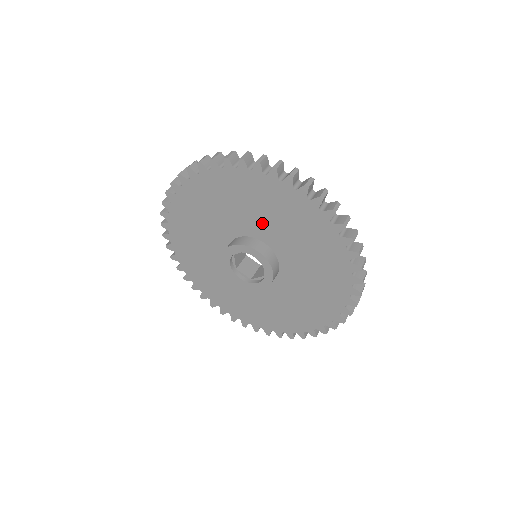
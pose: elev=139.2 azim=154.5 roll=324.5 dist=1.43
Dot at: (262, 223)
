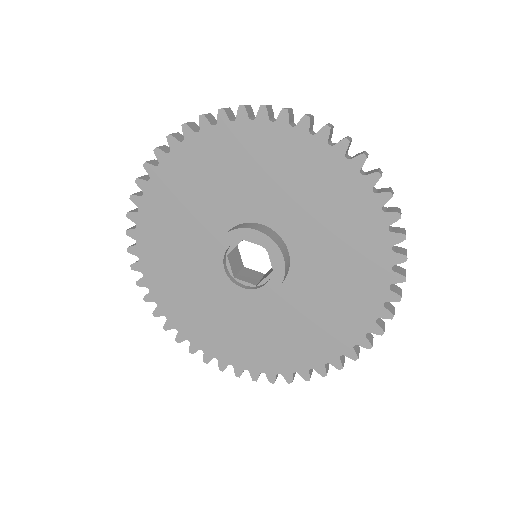
Dot at: (310, 232)
